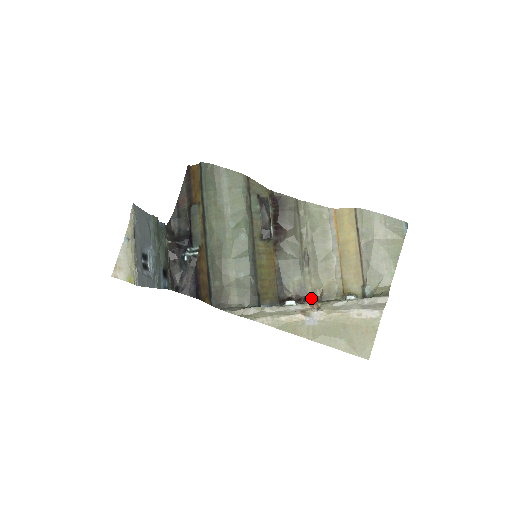
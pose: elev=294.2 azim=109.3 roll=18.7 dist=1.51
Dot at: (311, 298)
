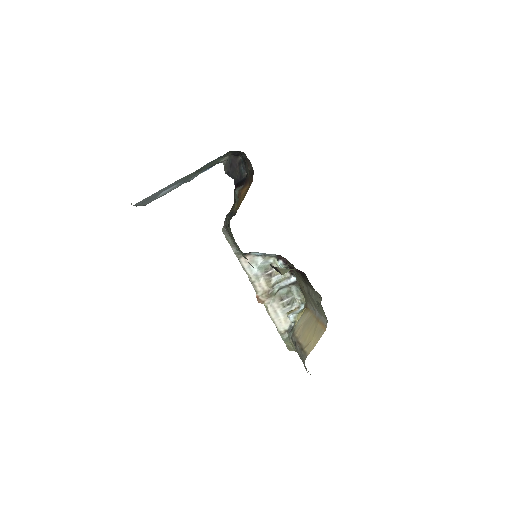
Dot at: (297, 278)
